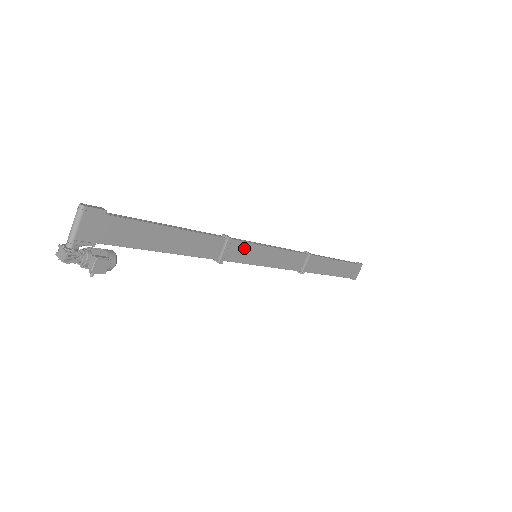
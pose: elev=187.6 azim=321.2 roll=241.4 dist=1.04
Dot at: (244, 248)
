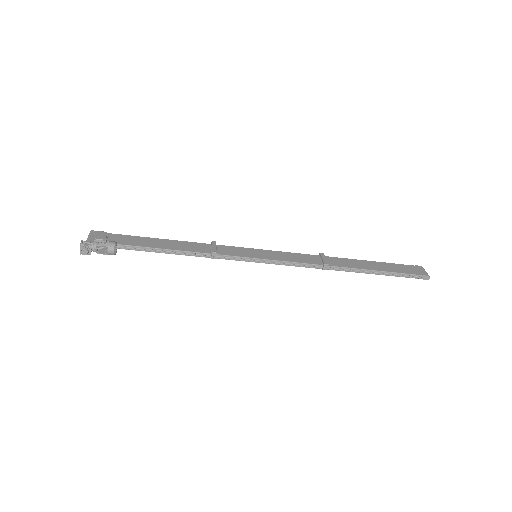
Dot at: (236, 250)
